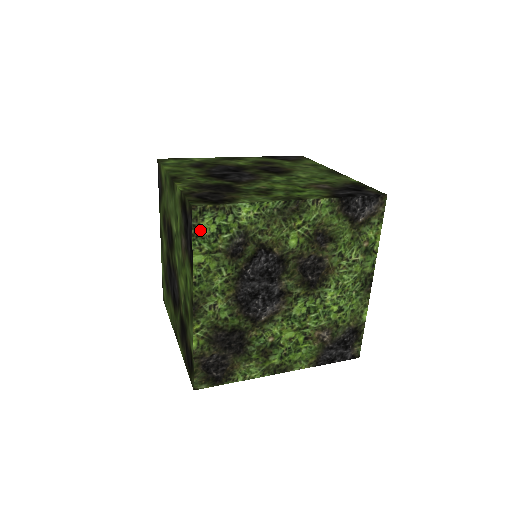
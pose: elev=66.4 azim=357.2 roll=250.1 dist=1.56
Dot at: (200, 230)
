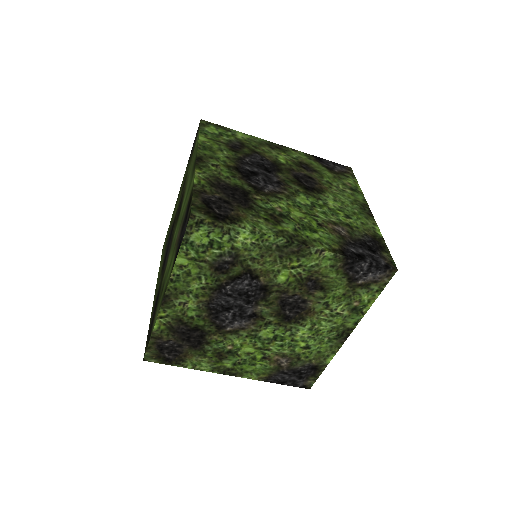
Dot at: (192, 238)
